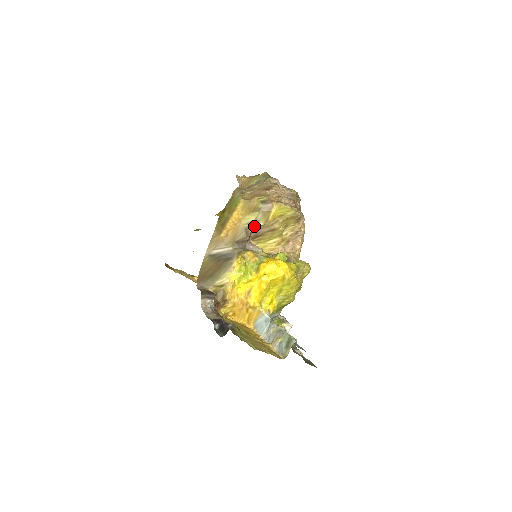
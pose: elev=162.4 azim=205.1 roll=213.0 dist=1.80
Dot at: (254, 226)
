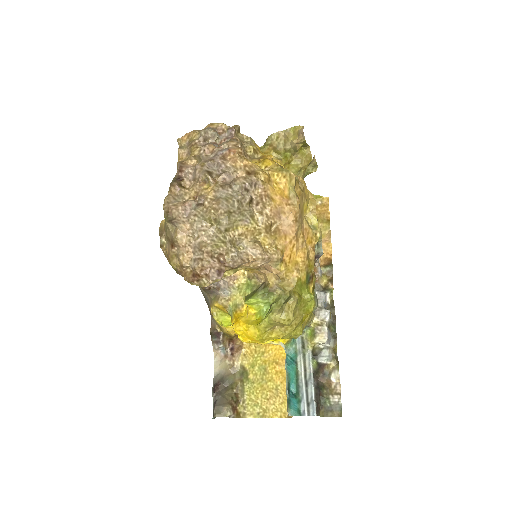
Dot at: occluded
